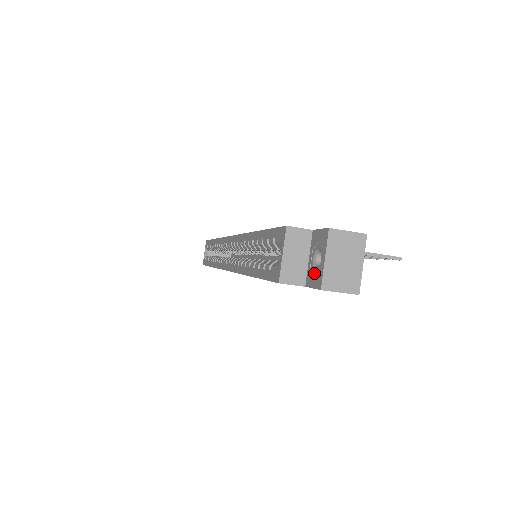
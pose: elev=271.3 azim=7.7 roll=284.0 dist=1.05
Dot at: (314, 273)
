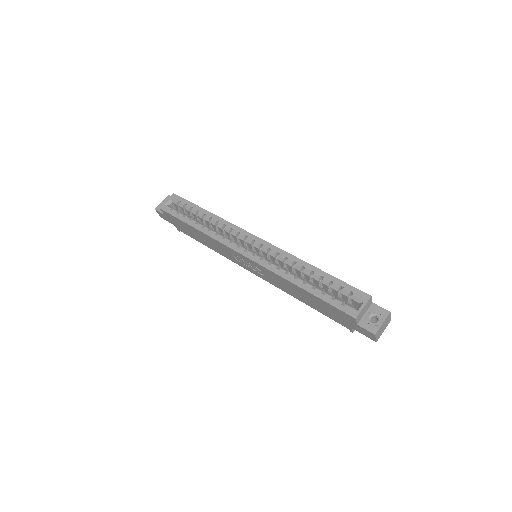
Dot at: (369, 323)
